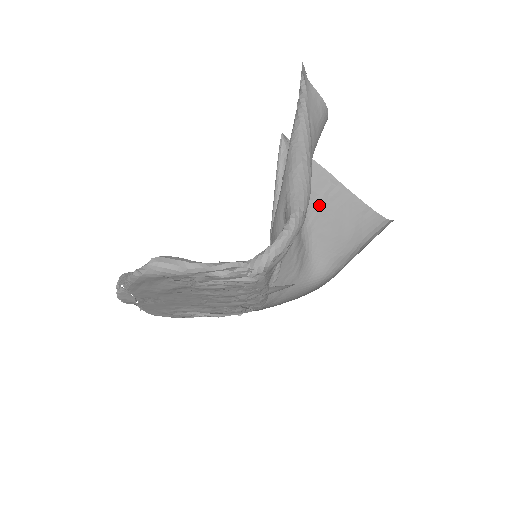
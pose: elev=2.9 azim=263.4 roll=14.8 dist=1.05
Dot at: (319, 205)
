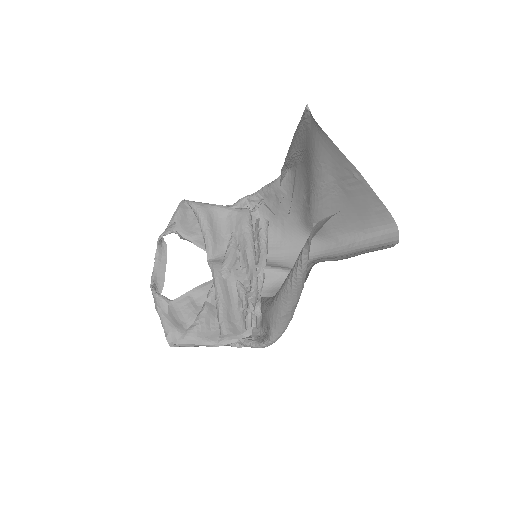
Dot at: (333, 188)
